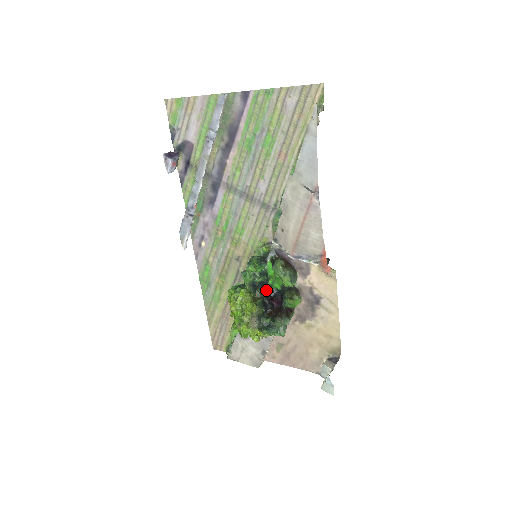
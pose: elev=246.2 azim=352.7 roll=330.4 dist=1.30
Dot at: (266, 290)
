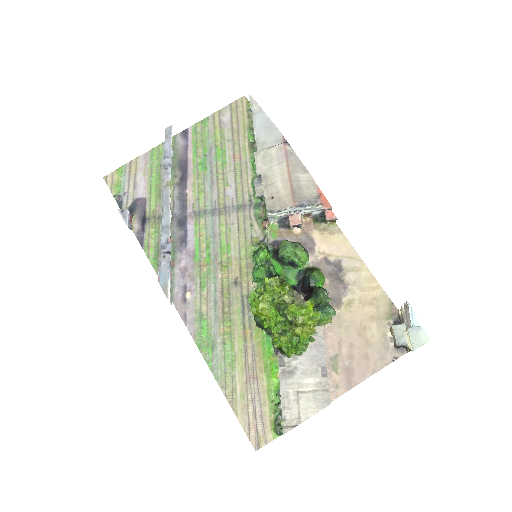
Dot at: occluded
